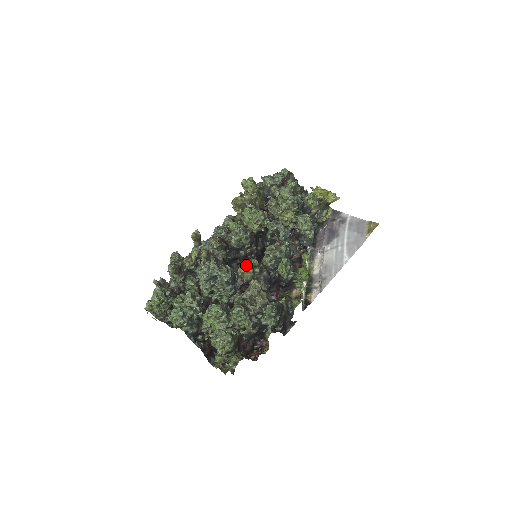
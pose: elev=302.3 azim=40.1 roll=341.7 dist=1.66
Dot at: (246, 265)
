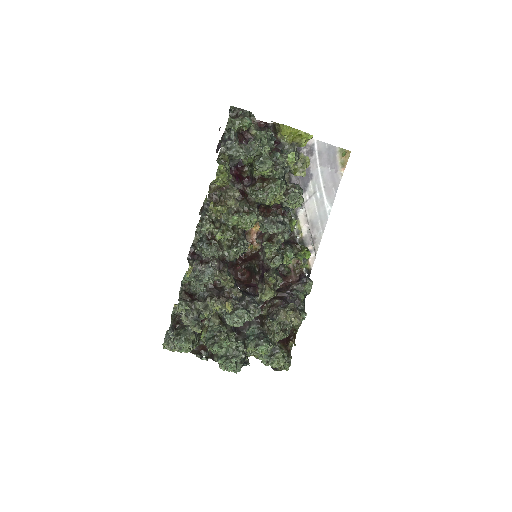
Dot at: (270, 293)
